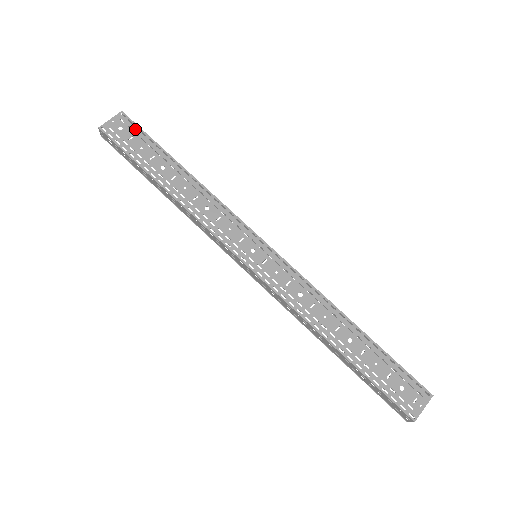
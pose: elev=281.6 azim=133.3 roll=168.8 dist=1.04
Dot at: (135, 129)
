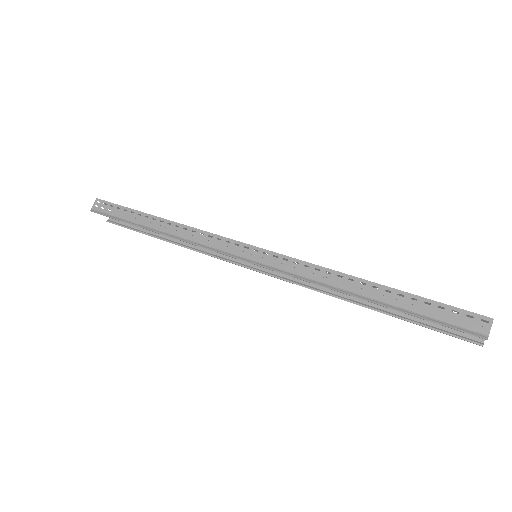
Dot at: occluded
